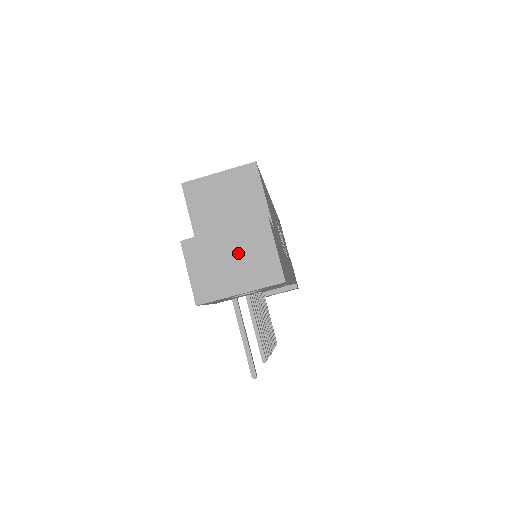
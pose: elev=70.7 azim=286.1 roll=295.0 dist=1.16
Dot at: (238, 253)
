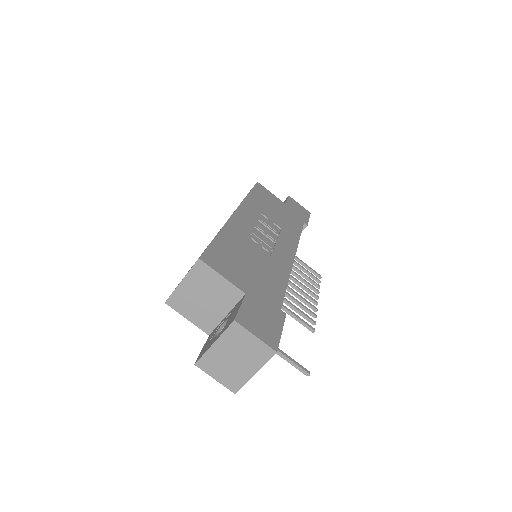
Dot at: (234, 352)
